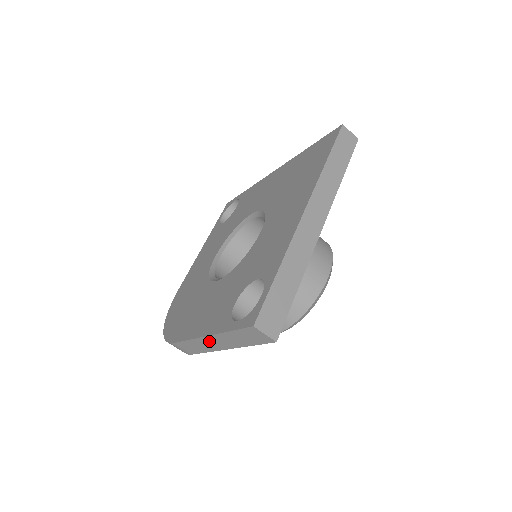
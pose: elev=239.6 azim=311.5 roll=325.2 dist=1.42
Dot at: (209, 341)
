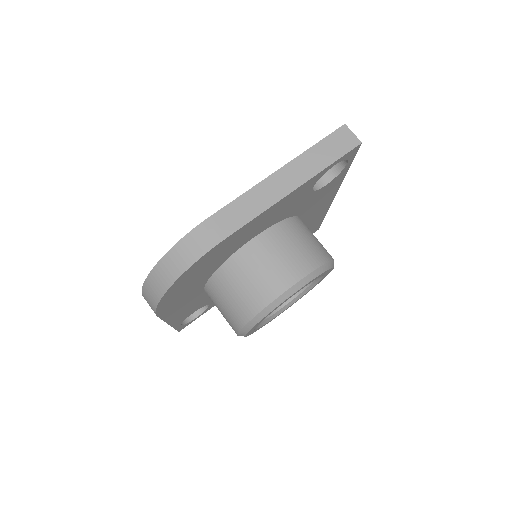
Dot at: (275, 181)
